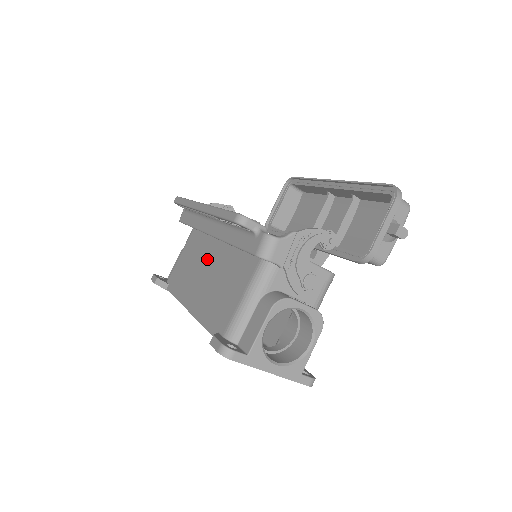
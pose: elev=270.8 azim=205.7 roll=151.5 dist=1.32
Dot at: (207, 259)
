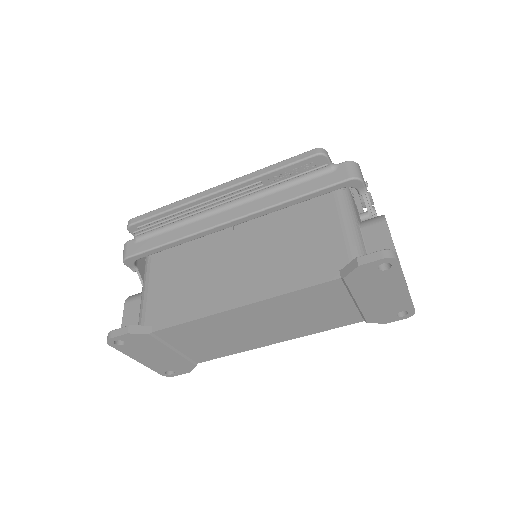
Dot at: (226, 255)
